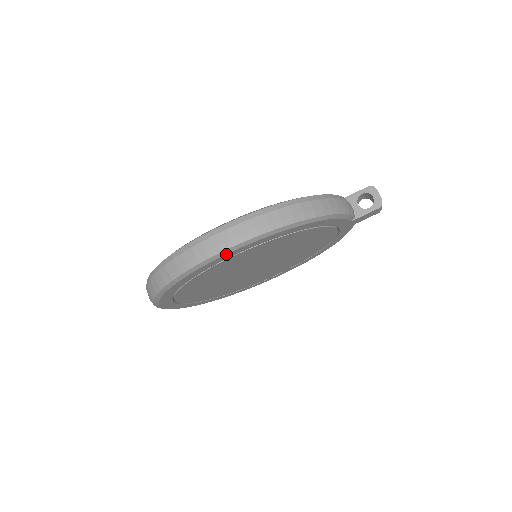
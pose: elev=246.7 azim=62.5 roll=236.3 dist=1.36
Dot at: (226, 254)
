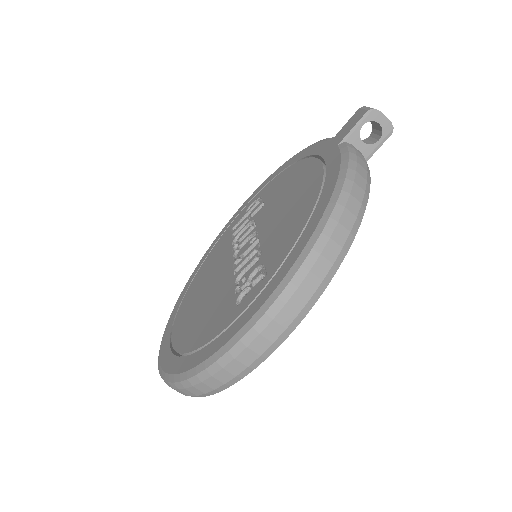
Dot at: (283, 340)
